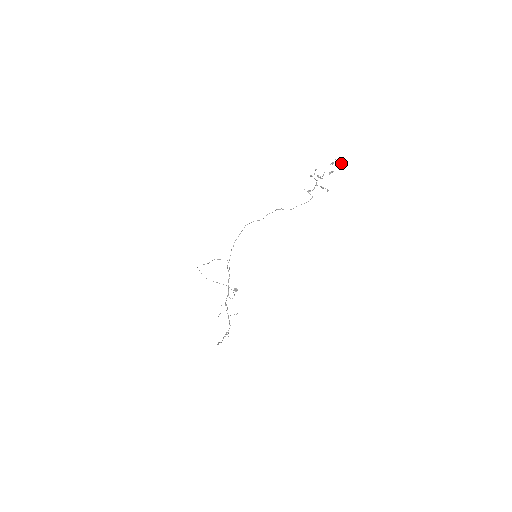
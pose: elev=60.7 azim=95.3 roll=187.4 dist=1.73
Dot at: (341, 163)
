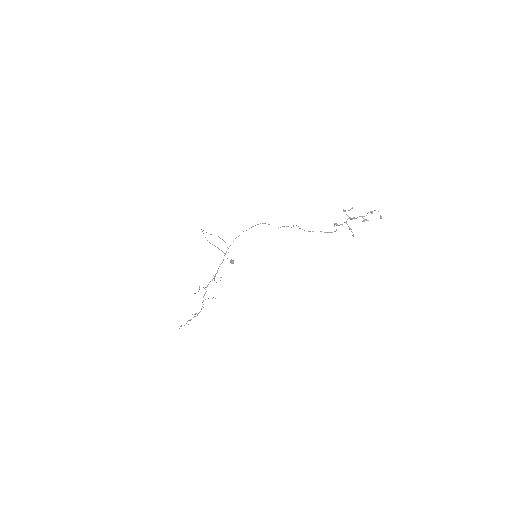
Dot at: (380, 217)
